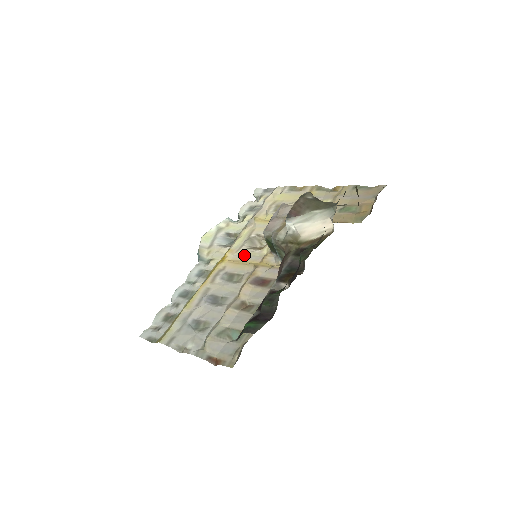
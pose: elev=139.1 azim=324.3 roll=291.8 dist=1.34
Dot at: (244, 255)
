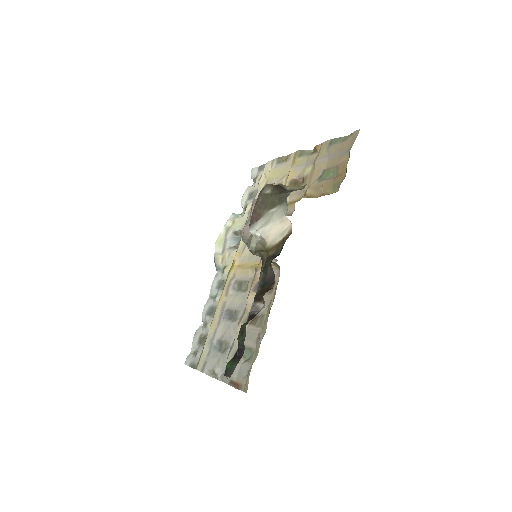
Dot at: (248, 256)
